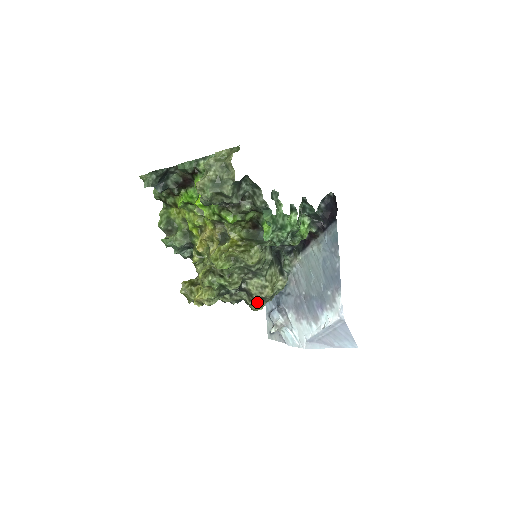
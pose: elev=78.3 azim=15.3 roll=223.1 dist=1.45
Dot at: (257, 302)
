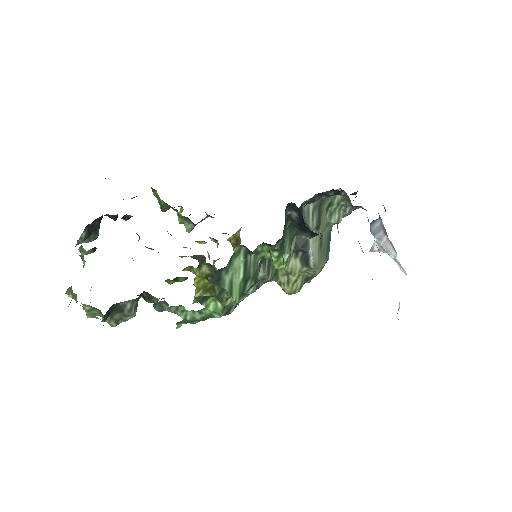
Dot at: occluded
